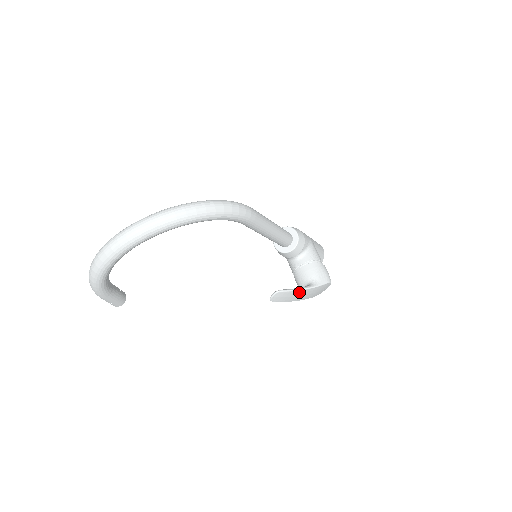
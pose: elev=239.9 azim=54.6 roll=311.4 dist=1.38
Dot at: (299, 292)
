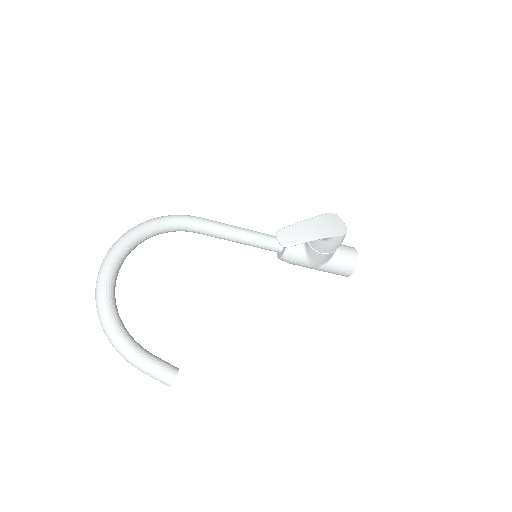
Dot at: (301, 225)
